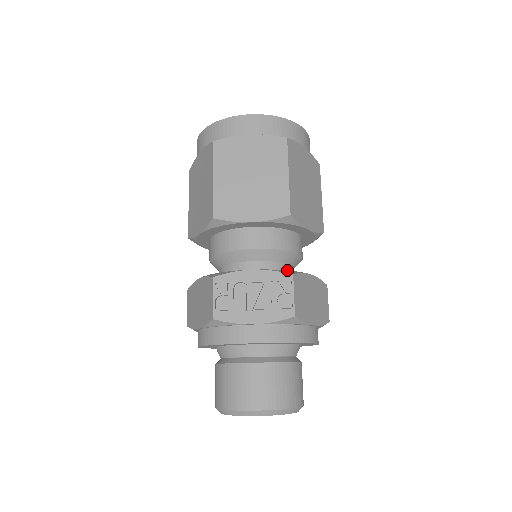
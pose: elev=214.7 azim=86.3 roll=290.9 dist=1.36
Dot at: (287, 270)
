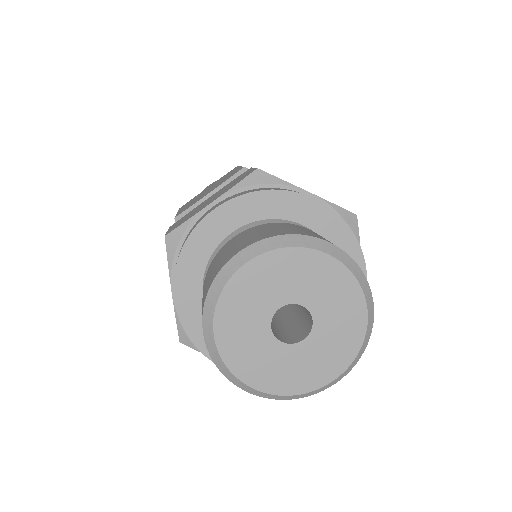
Dot at: occluded
